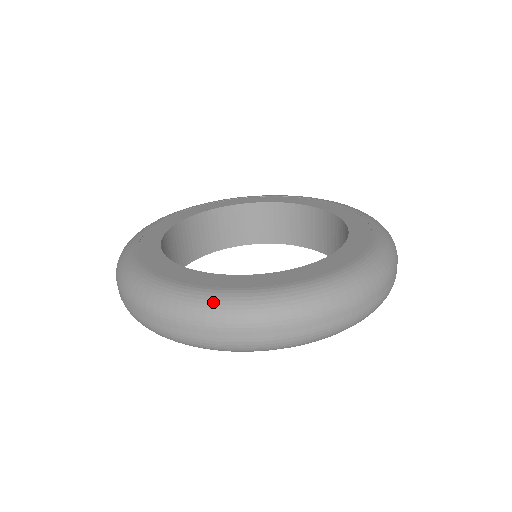
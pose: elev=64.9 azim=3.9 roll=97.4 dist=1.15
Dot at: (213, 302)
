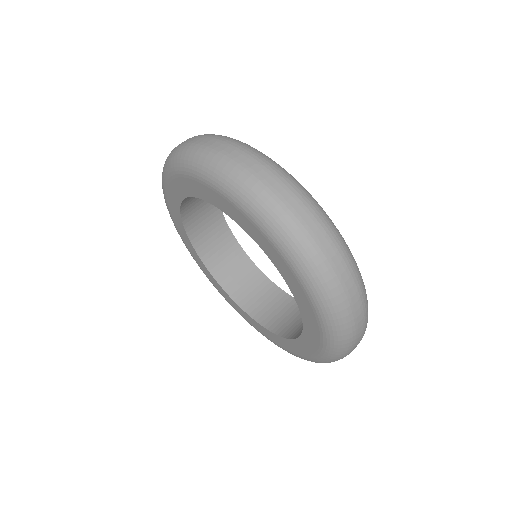
Dot at: occluded
